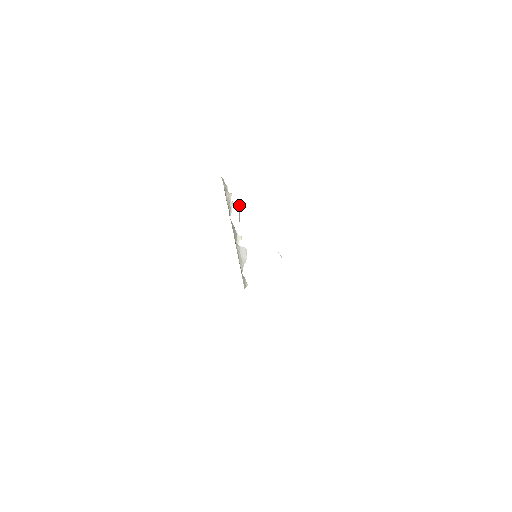
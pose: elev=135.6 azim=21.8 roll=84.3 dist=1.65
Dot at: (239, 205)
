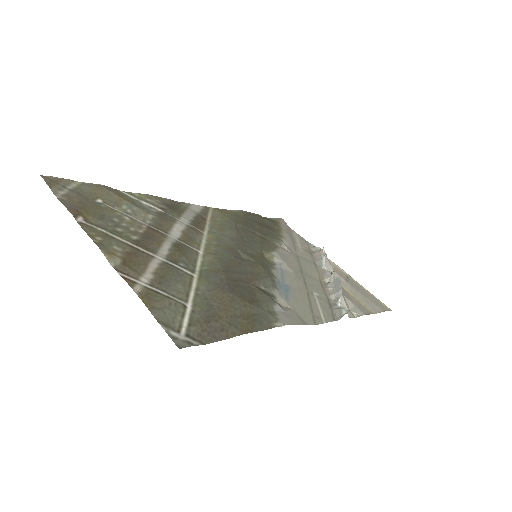
Dot at: (281, 241)
